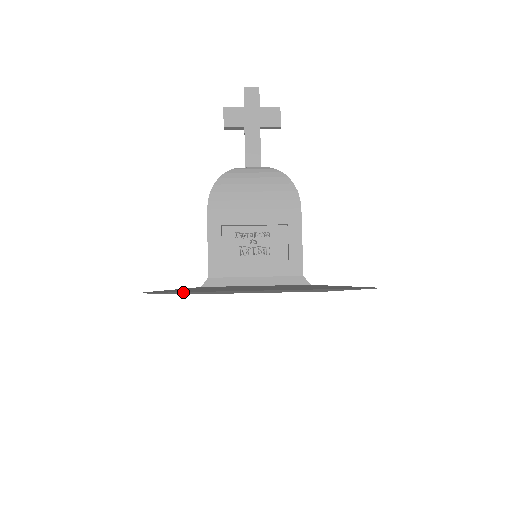
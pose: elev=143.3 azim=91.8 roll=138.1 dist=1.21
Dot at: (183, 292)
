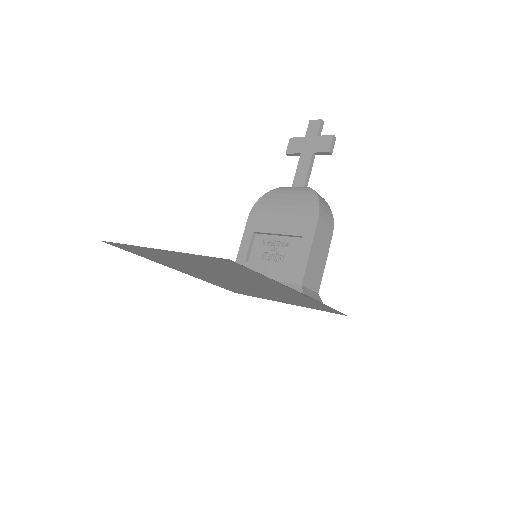
Dot at: (133, 249)
